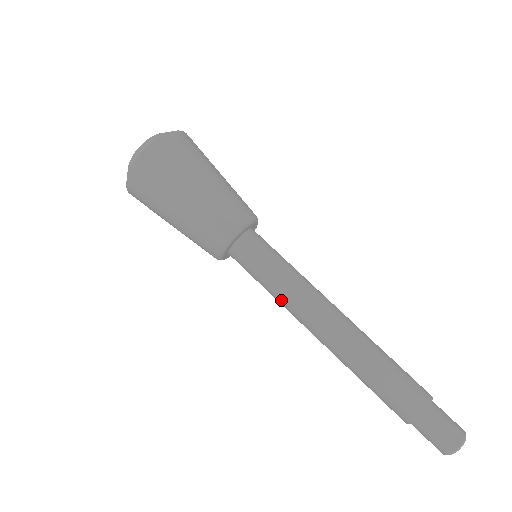
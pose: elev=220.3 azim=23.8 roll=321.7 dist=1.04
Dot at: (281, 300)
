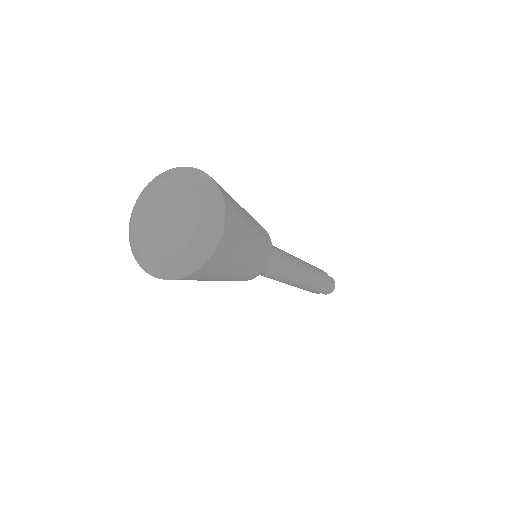
Dot at: (273, 279)
